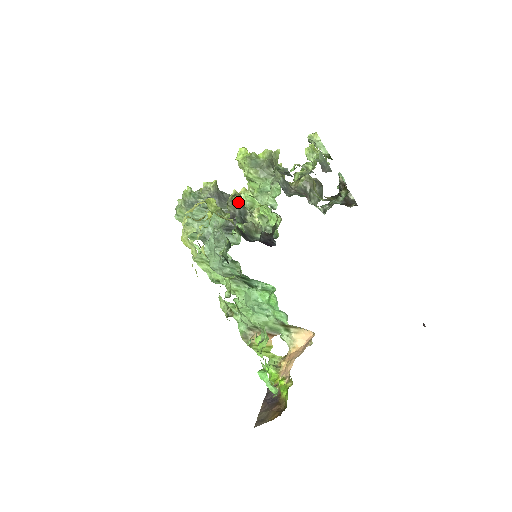
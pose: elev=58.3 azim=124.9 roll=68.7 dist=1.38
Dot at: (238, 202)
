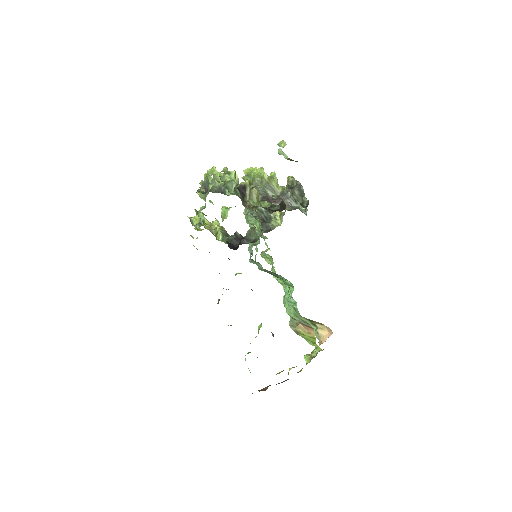
Dot at: (260, 208)
